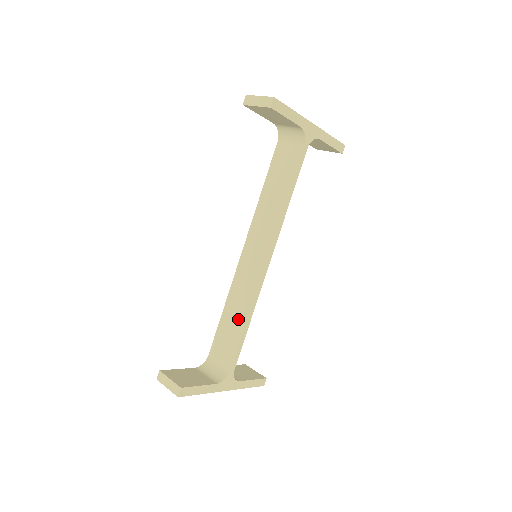
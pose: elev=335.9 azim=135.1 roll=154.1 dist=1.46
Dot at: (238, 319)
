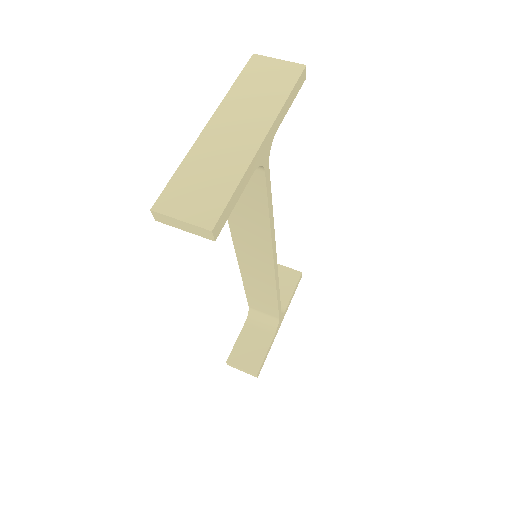
Dot at: (266, 295)
